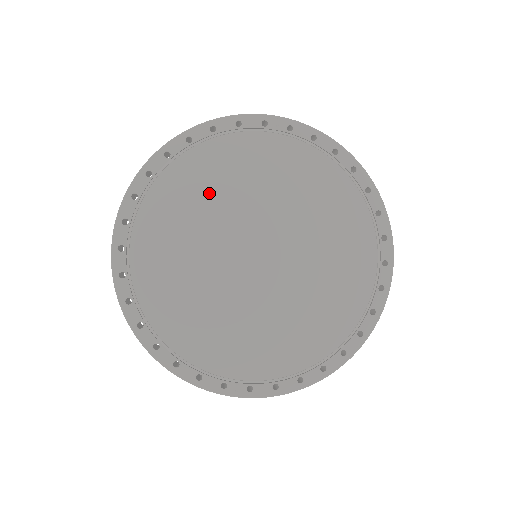
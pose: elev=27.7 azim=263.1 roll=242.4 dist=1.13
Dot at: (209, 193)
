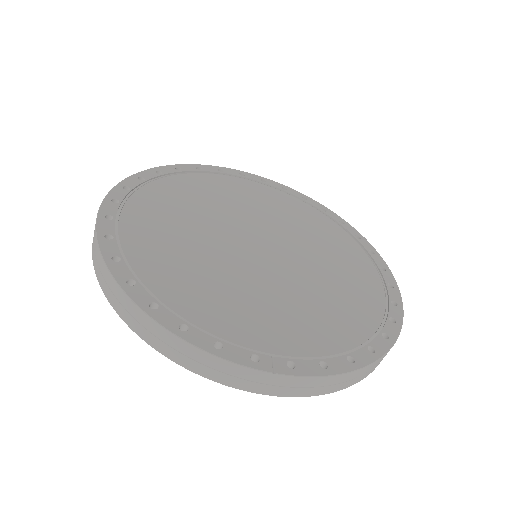
Dot at: (202, 200)
